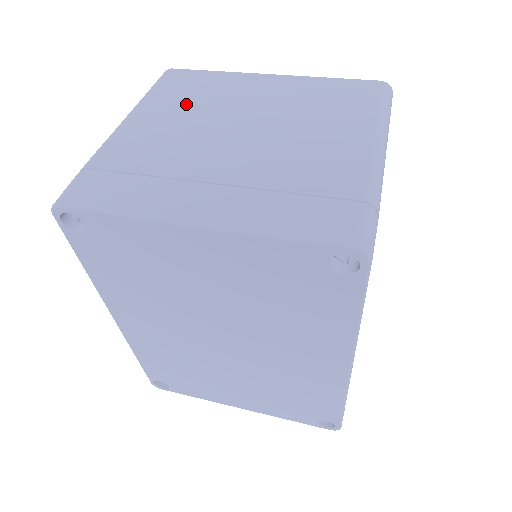
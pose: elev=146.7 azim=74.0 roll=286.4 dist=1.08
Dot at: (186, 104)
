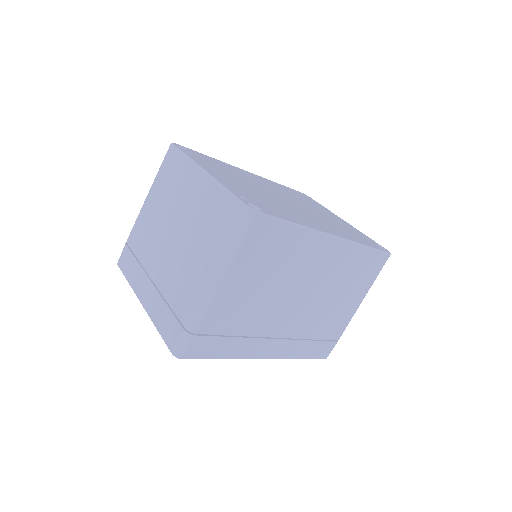
Dot at: (164, 196)
